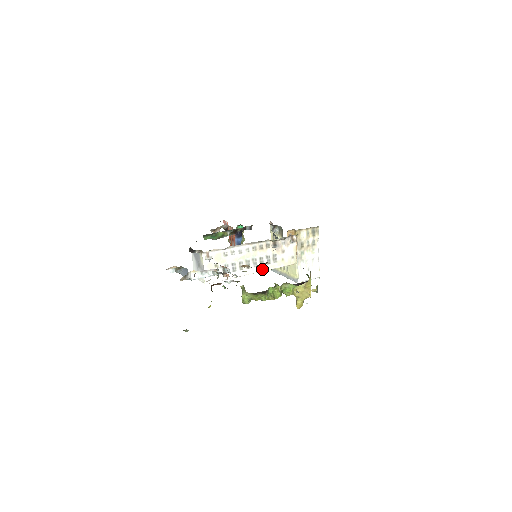
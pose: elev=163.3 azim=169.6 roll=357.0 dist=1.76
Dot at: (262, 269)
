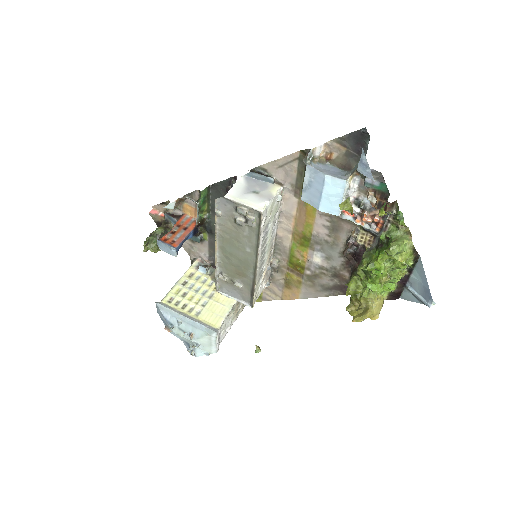
Dot at: (258, 272)
